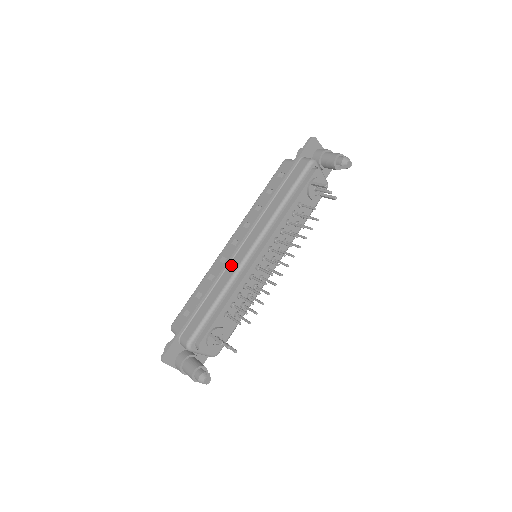
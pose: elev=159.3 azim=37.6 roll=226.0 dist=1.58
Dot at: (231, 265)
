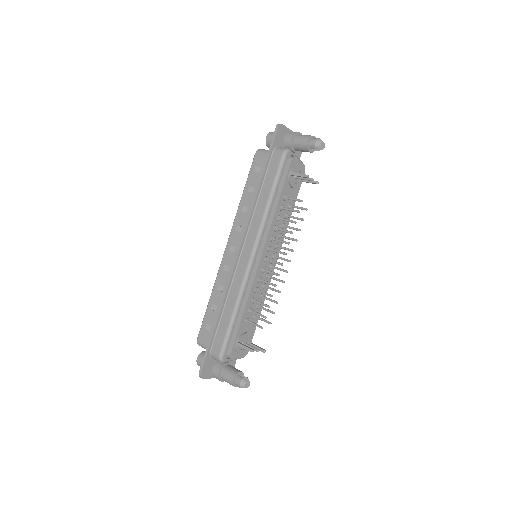
Dot at: (237, 274)
